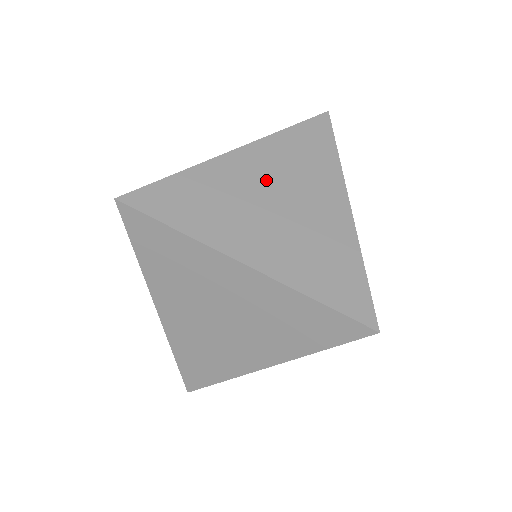
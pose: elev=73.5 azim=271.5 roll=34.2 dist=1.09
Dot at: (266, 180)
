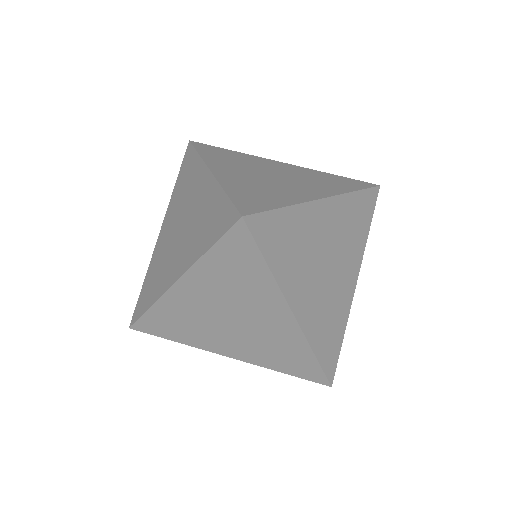
Dot at: (330, 239)
